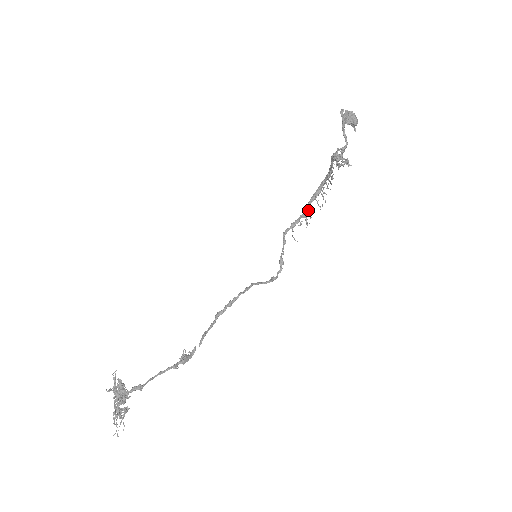
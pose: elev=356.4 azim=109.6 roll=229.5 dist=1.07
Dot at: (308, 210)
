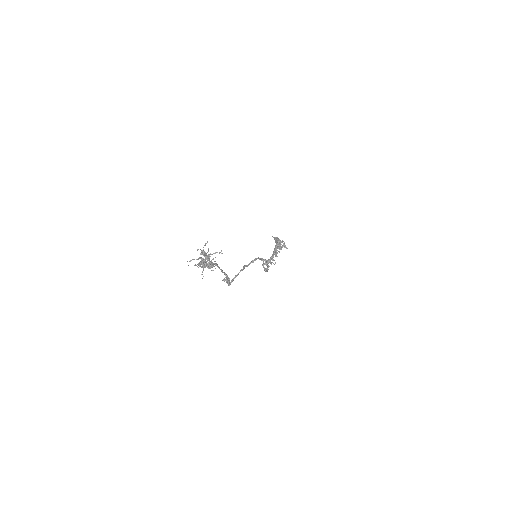
Dot at: (268, 263)
